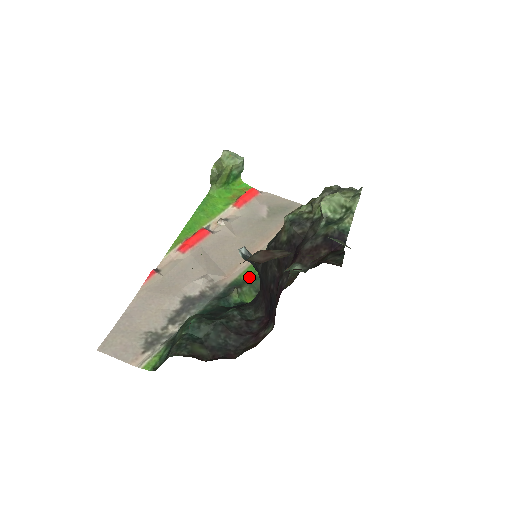
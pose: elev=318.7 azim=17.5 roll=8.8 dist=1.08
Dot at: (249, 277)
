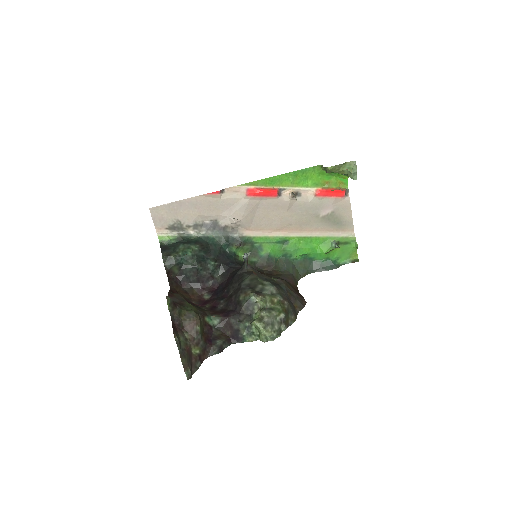
Dot at: (257, 243)
